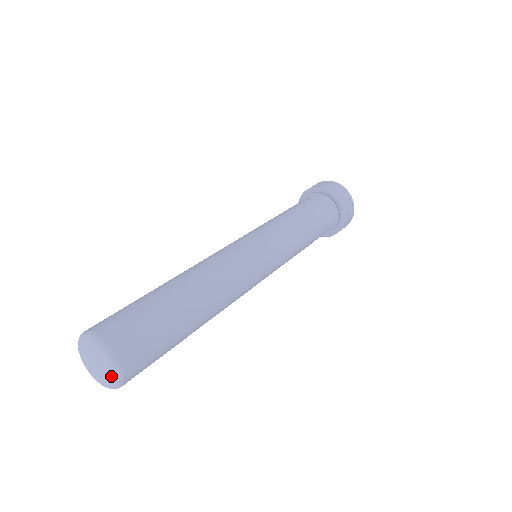
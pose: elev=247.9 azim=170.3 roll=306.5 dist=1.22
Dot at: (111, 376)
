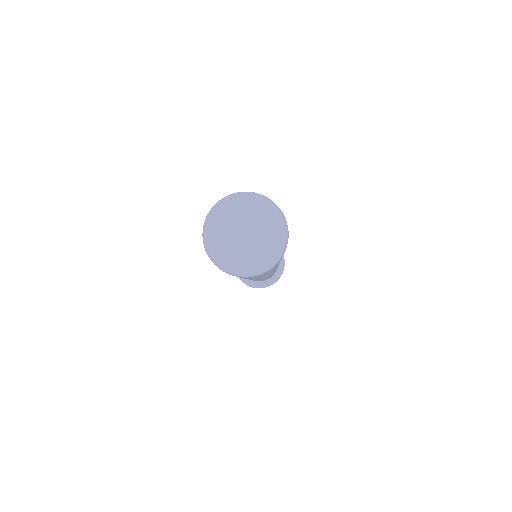
Dot at: (275, 225)
